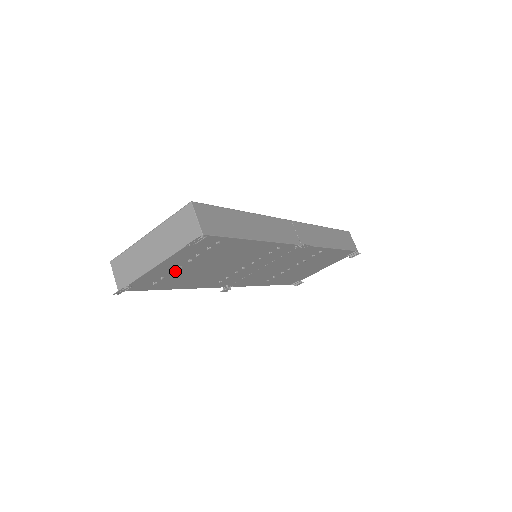
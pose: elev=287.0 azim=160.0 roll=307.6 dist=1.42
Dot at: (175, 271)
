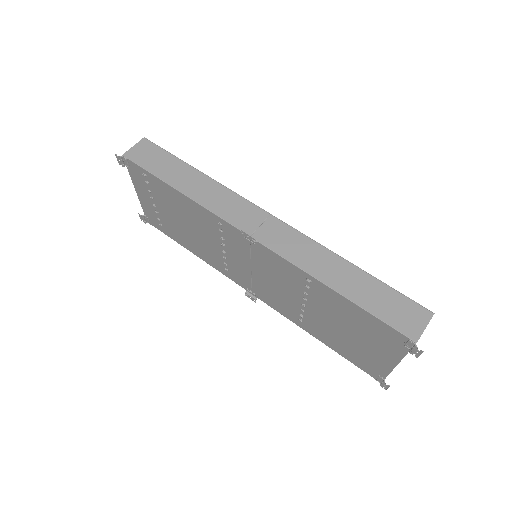
Dot at: (160, 213)
